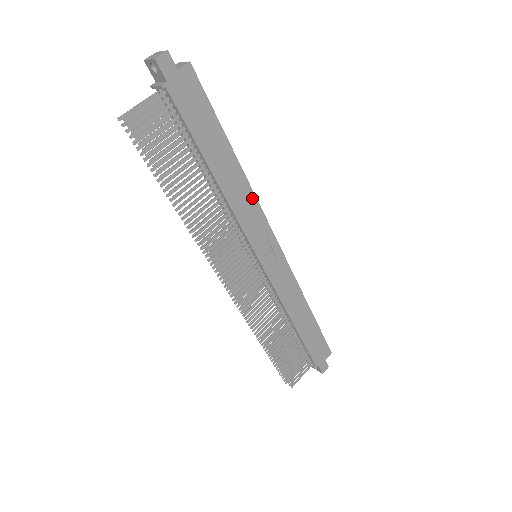
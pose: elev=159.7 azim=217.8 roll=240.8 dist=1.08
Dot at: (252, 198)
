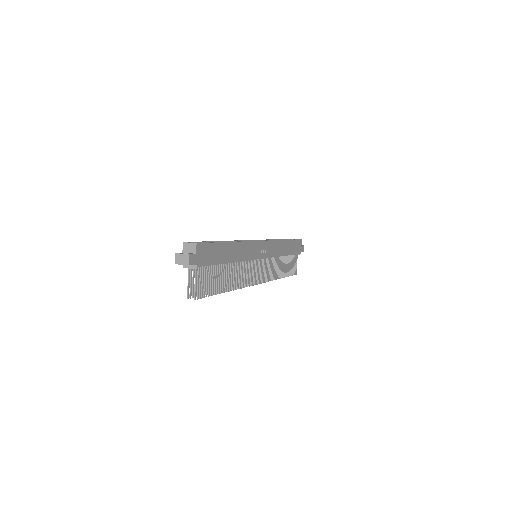
Dot at: (245, 244)
